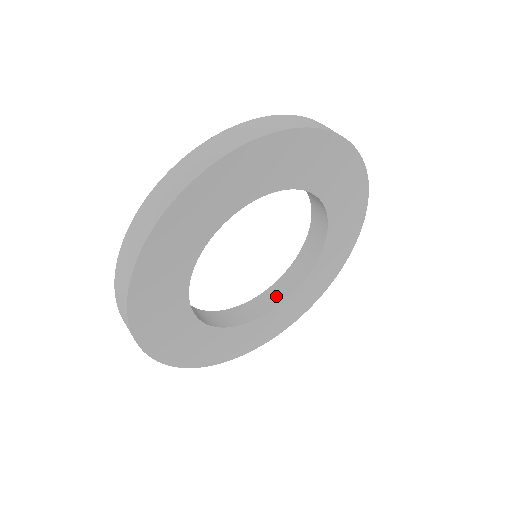
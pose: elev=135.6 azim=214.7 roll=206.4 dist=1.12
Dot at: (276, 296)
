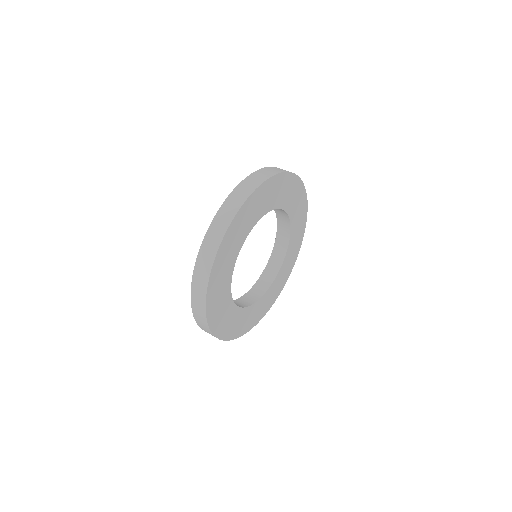
Dot at: (255, 294)
